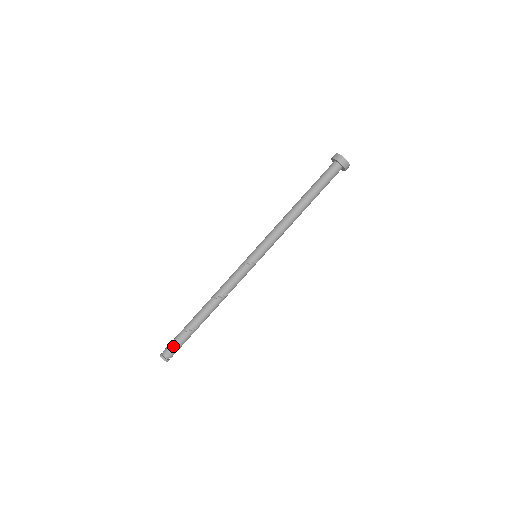
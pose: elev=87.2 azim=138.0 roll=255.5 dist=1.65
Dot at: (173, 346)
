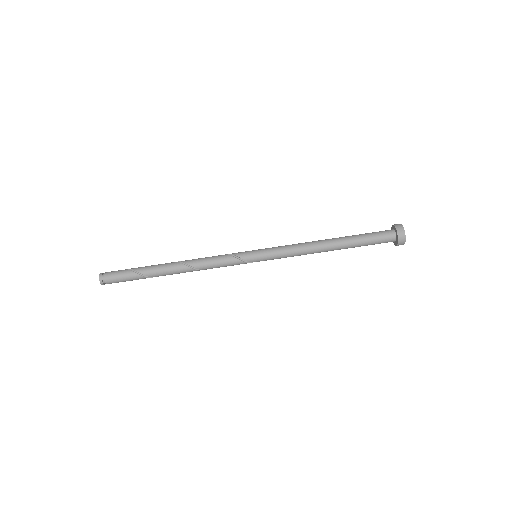
Dot at: (118, 278)
